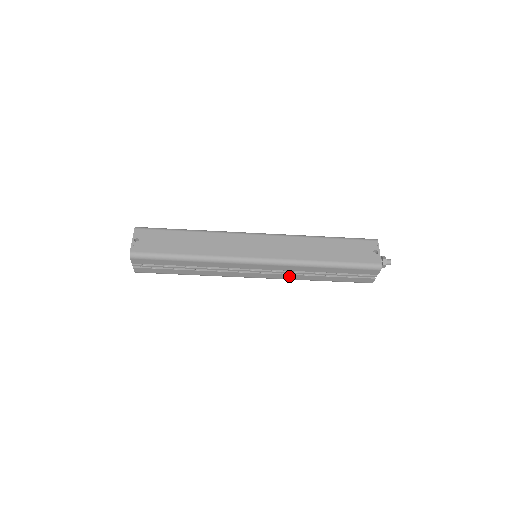
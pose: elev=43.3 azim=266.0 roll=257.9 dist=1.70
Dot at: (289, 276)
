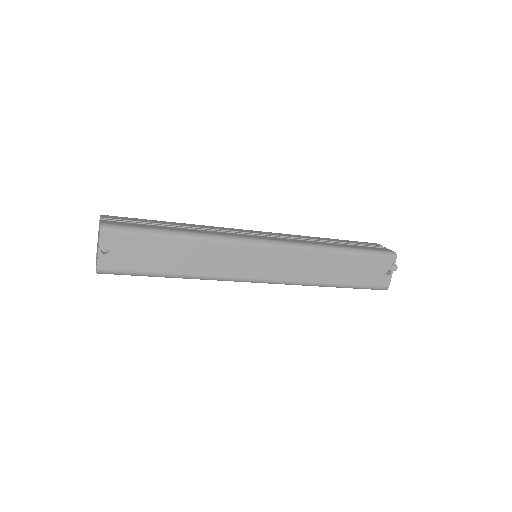
Dot at: occluded
